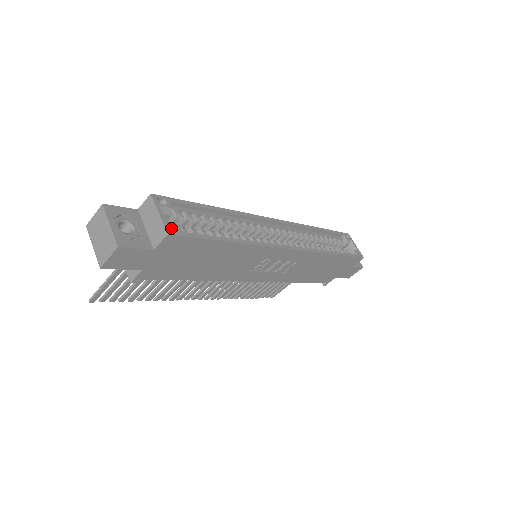
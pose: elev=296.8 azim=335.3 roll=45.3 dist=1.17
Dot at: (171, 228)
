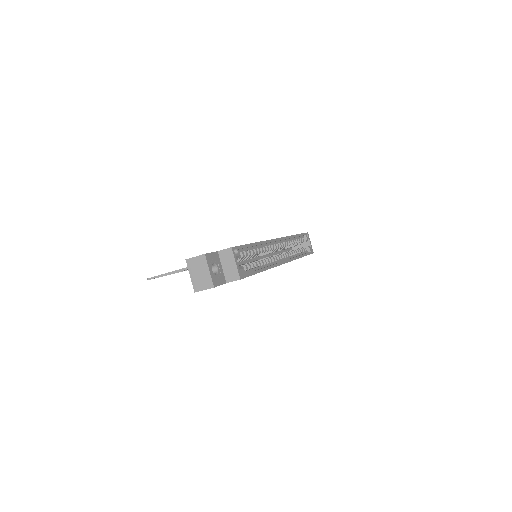
Dot at: (241, 274)
